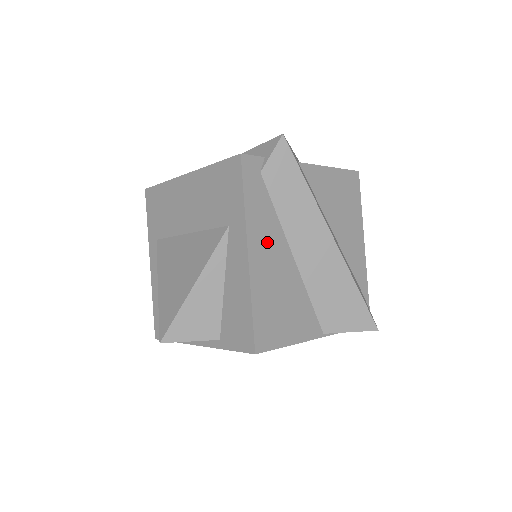
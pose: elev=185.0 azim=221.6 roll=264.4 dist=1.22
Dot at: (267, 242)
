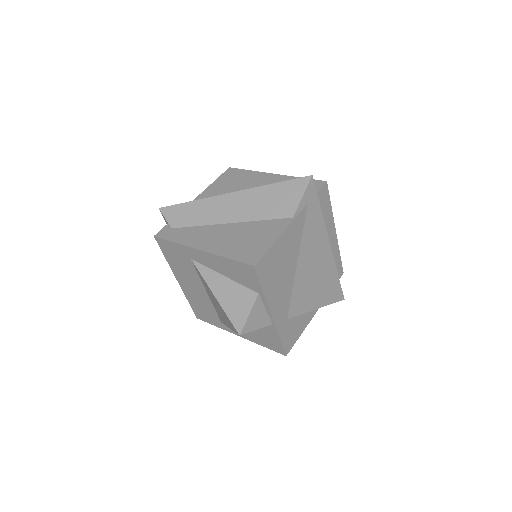
Dot at: (206, 237)
